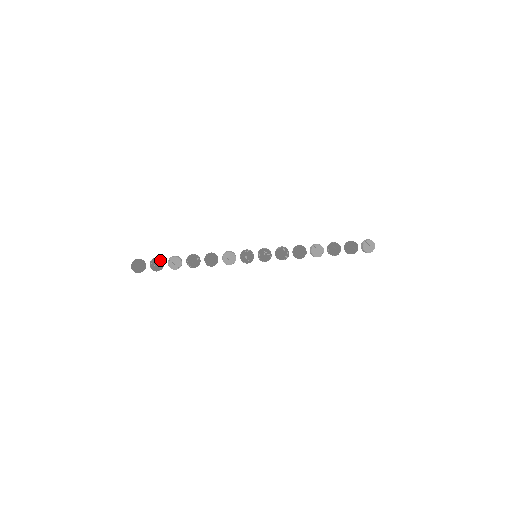
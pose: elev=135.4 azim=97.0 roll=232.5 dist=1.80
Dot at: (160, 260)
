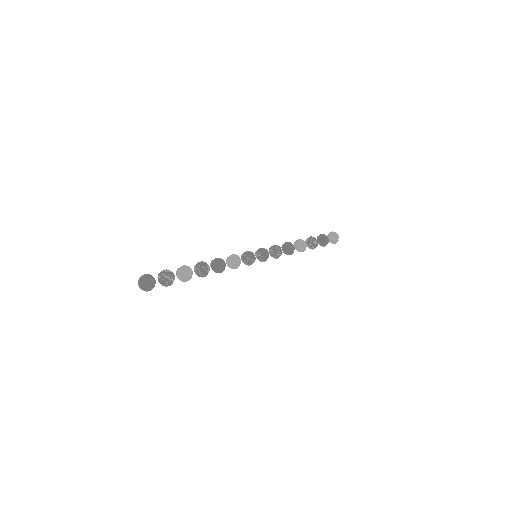
Dot at: (170, 271)
